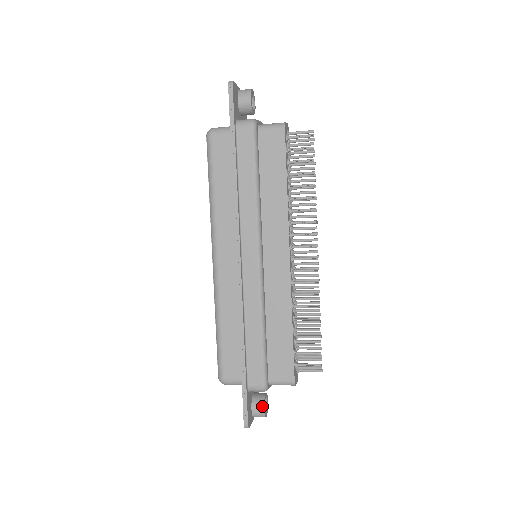
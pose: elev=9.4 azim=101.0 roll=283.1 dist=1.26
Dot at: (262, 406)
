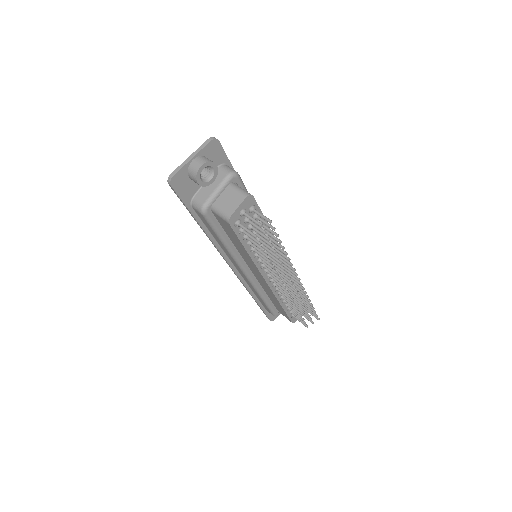
Dot at: occluded
